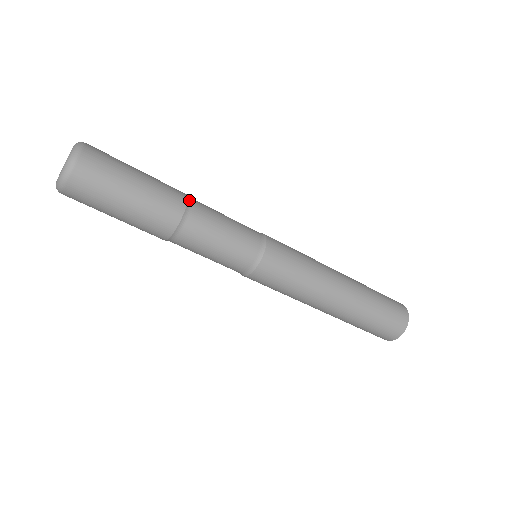
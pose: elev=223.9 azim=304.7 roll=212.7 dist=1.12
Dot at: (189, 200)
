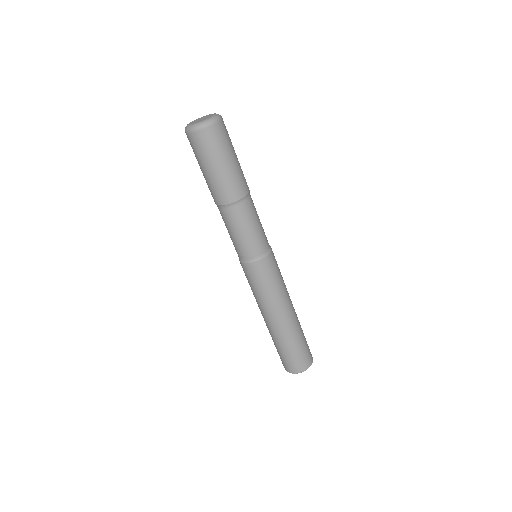
Dot at: (248, 195)
